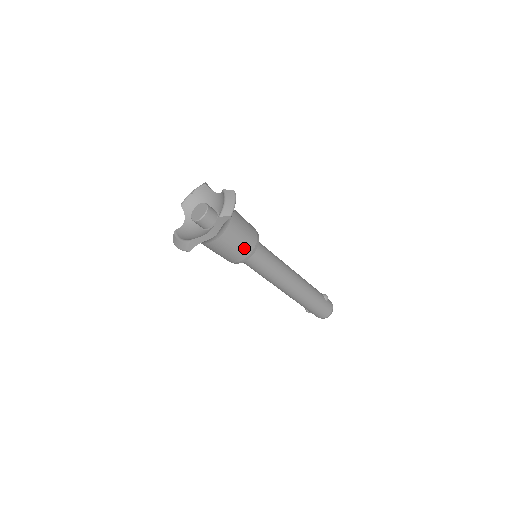
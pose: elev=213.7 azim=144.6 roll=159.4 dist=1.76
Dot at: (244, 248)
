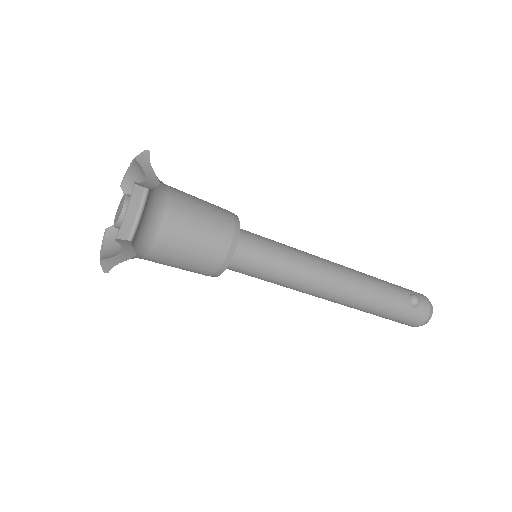
Dot at: (202, 264)
